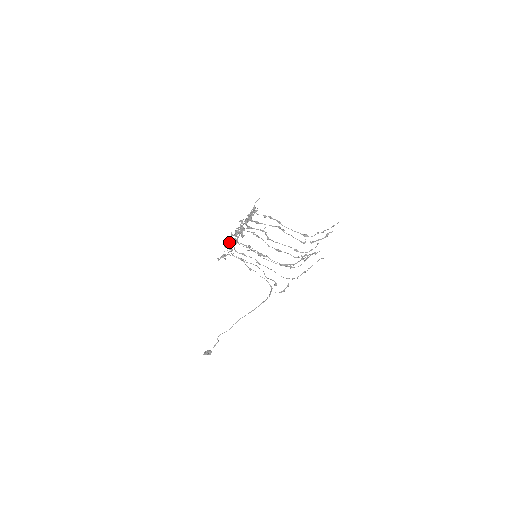
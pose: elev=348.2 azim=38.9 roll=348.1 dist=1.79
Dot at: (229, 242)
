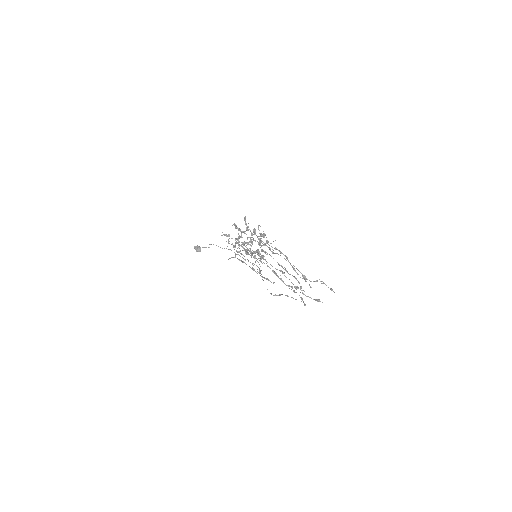
Dot at: (238, 229)
